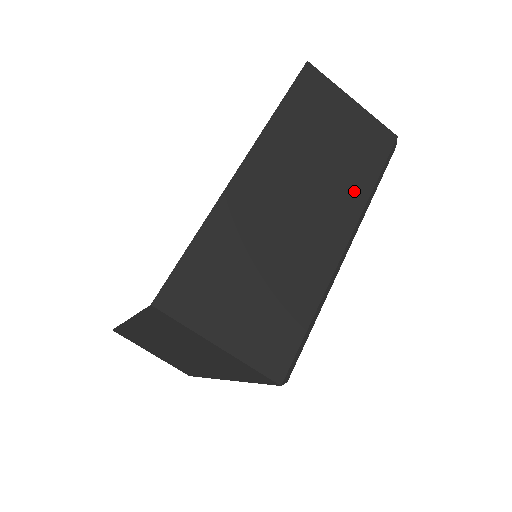
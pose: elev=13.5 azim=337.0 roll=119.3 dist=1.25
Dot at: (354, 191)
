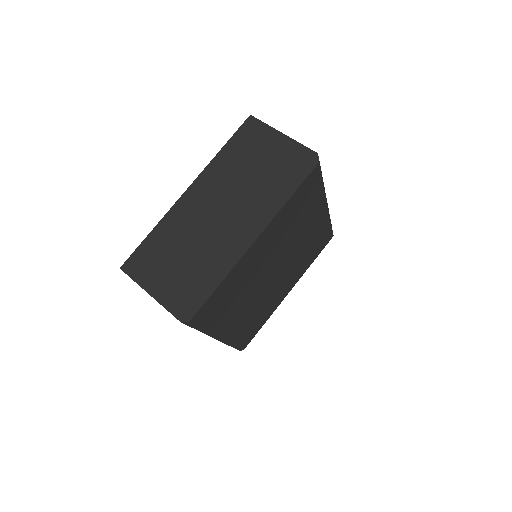
Dot at: (266, 198)
